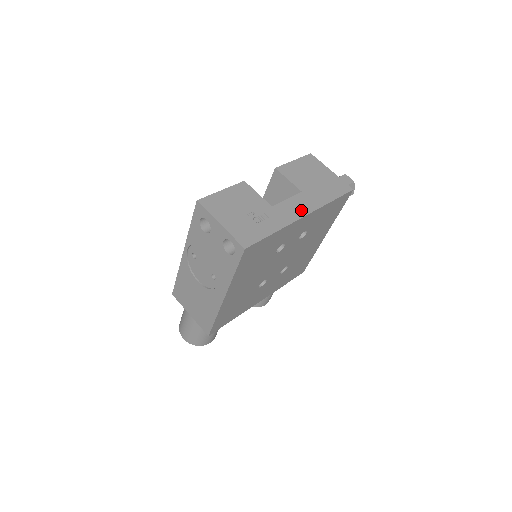
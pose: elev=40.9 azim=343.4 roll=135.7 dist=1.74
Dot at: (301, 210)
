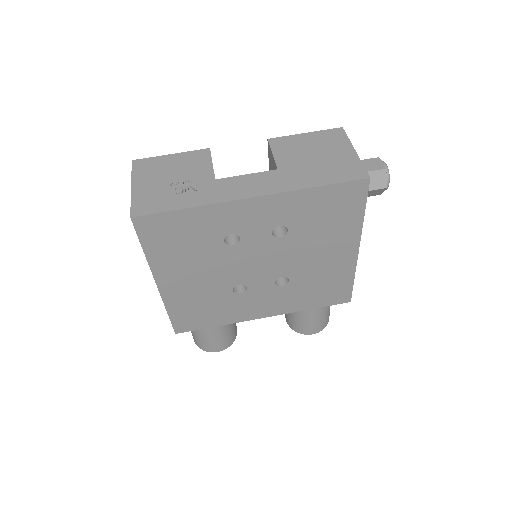
Dot at: (252, 190)
